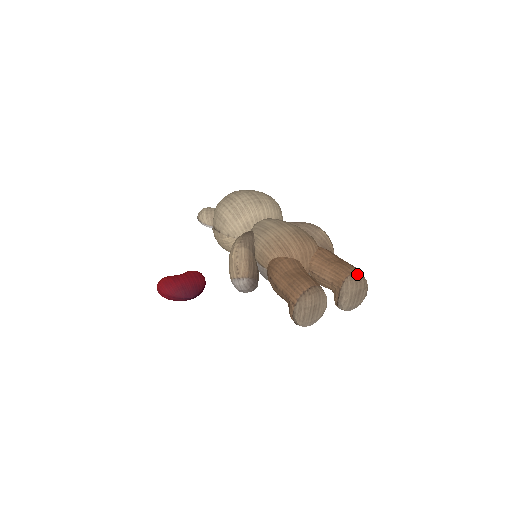
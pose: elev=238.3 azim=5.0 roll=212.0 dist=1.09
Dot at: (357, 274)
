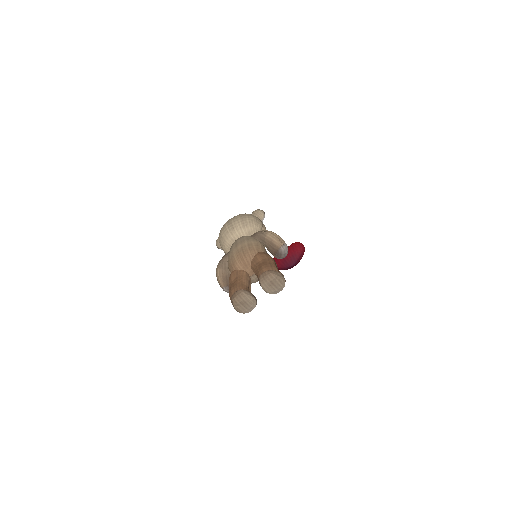
Dot at: (265, 273)
